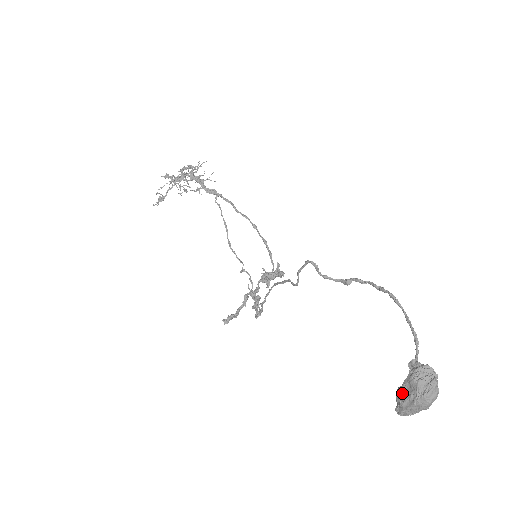
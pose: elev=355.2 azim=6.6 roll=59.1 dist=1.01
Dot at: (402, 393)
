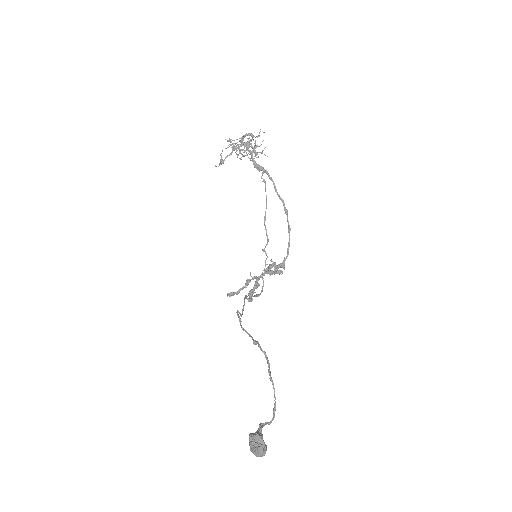
Dot at: occluded
